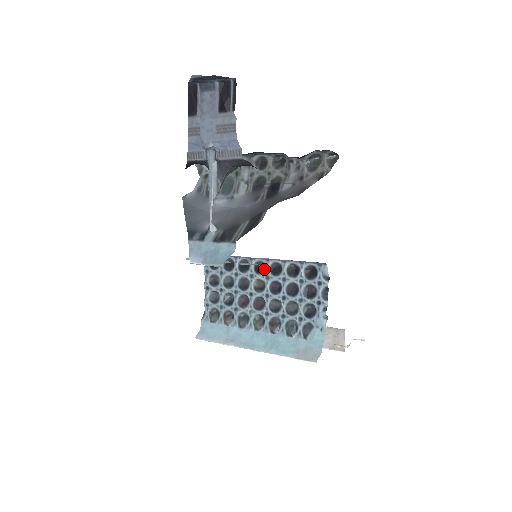
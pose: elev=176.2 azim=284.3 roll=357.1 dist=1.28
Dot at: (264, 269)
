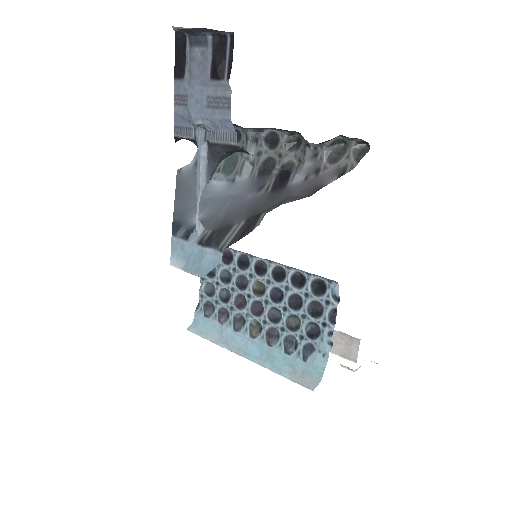
Dot at: (265, 271)
